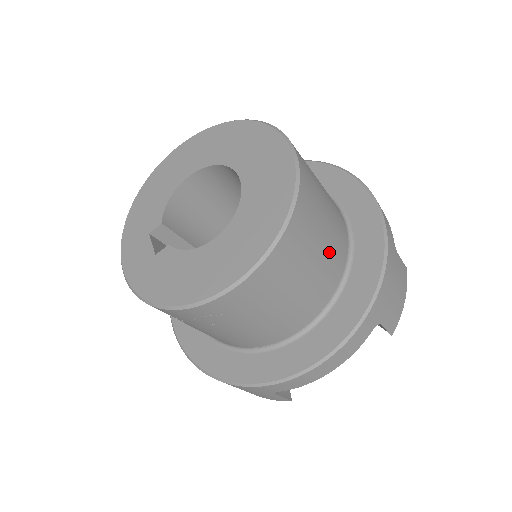
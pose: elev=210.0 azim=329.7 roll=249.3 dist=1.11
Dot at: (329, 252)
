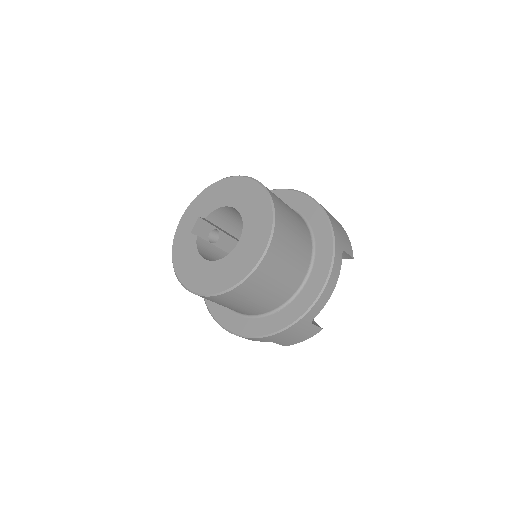
Dot at: (259, 304)
